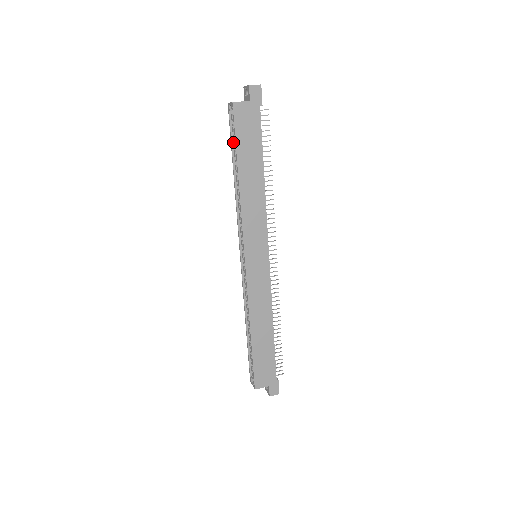
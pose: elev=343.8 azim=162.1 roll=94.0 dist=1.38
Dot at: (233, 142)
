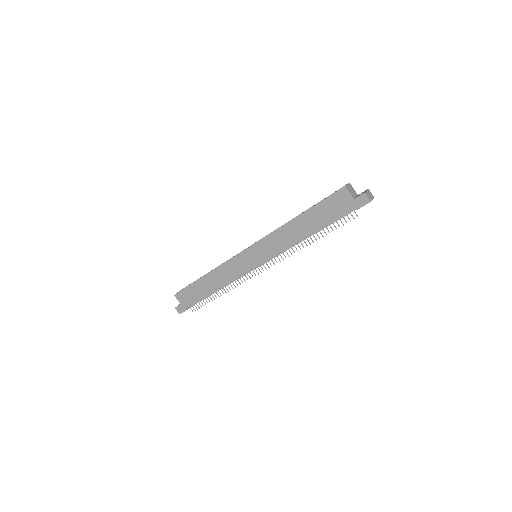
Dot at: occluded
